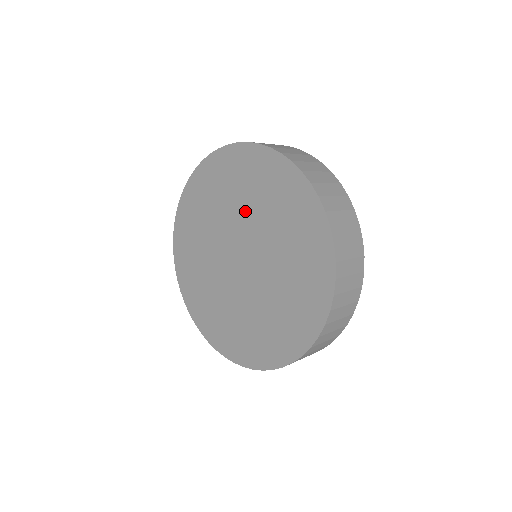
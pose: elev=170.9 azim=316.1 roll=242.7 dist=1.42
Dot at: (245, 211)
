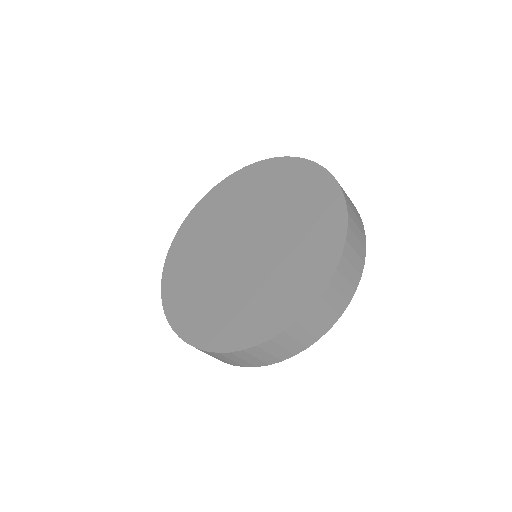
Dot at: (260, 206)
